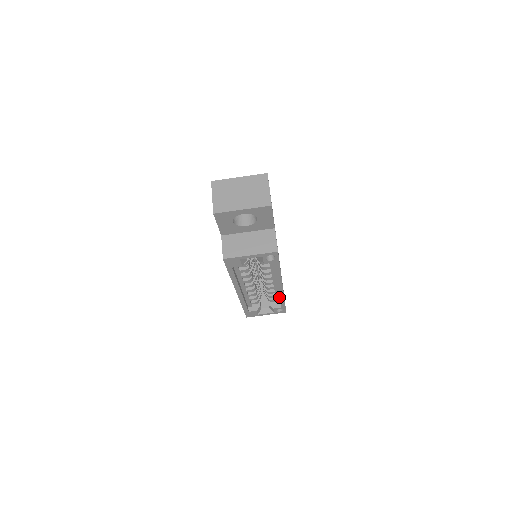
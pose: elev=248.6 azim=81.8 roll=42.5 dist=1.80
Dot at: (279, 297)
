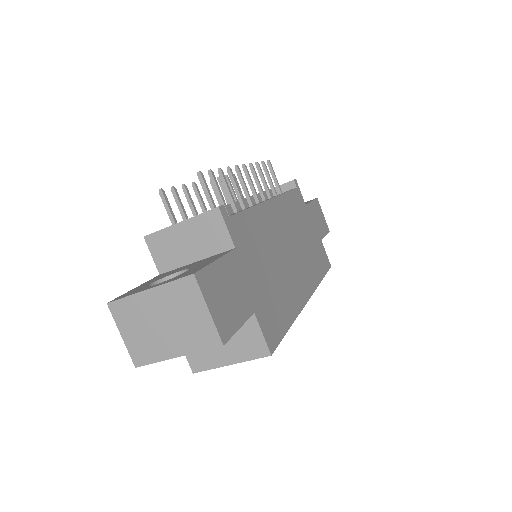
Dot at: occluded
